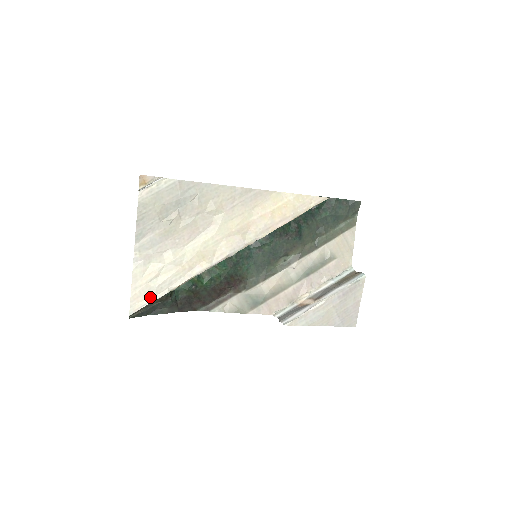
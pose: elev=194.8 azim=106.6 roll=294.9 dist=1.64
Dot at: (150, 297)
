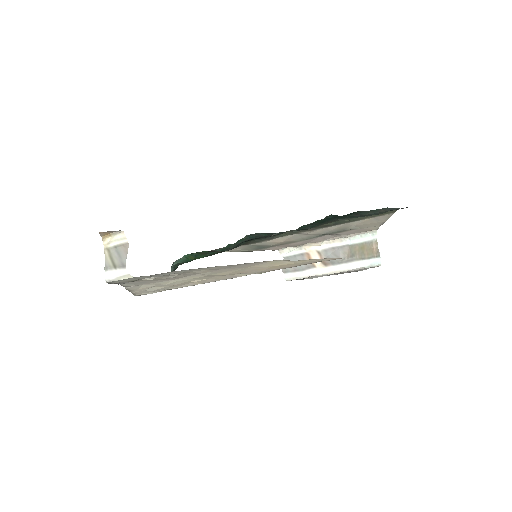
Dot at: (150, 292)
